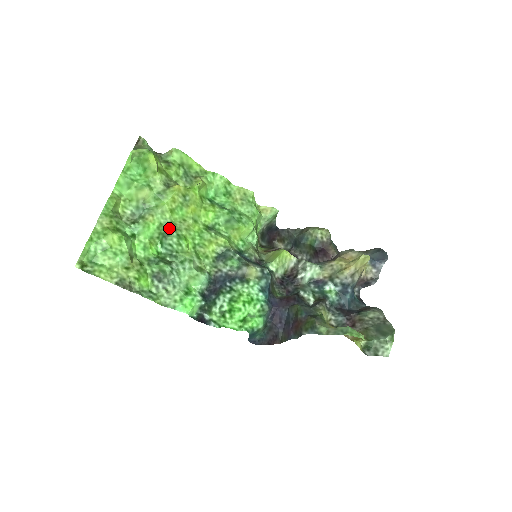
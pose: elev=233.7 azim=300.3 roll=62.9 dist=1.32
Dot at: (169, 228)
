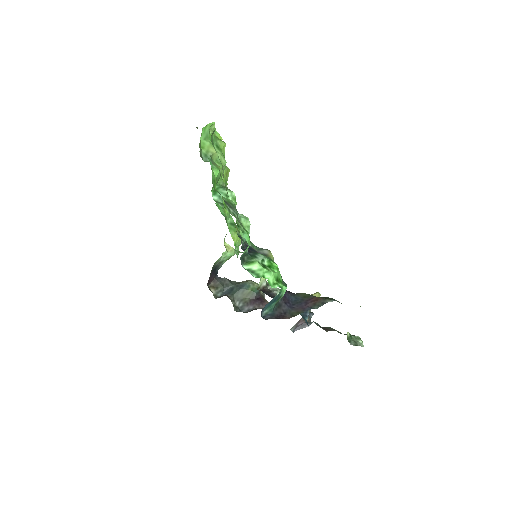
Dot at: occluded
